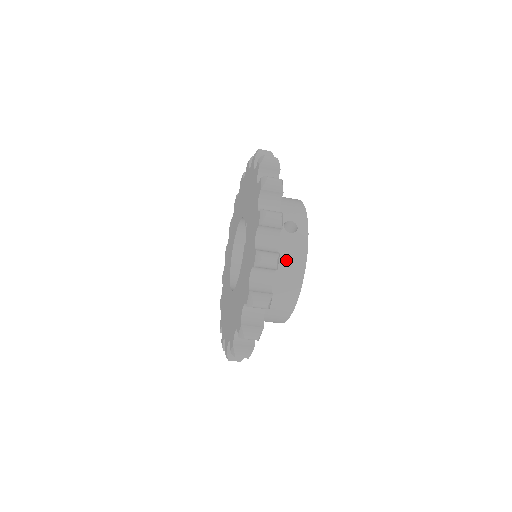
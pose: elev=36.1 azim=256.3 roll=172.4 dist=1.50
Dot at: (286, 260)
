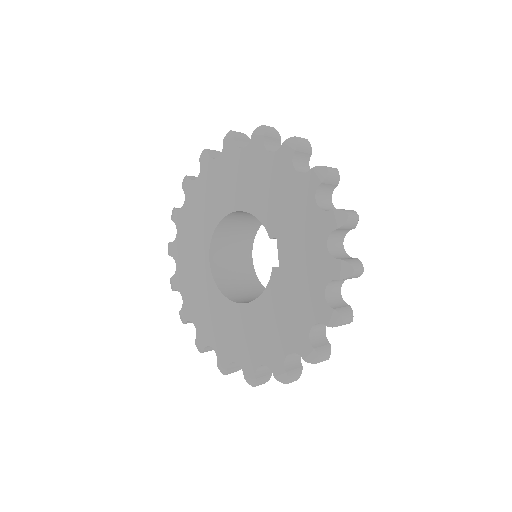
Dot at: occluded
